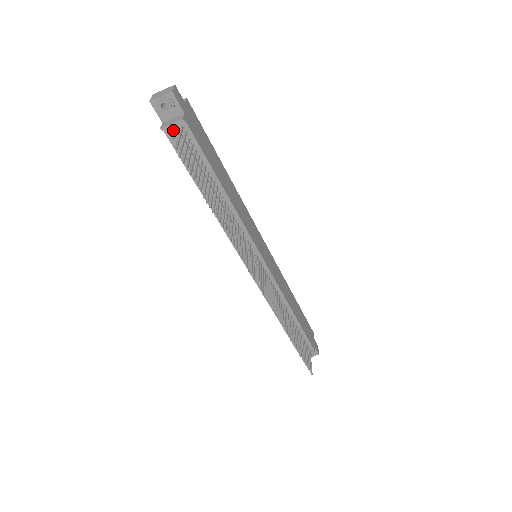
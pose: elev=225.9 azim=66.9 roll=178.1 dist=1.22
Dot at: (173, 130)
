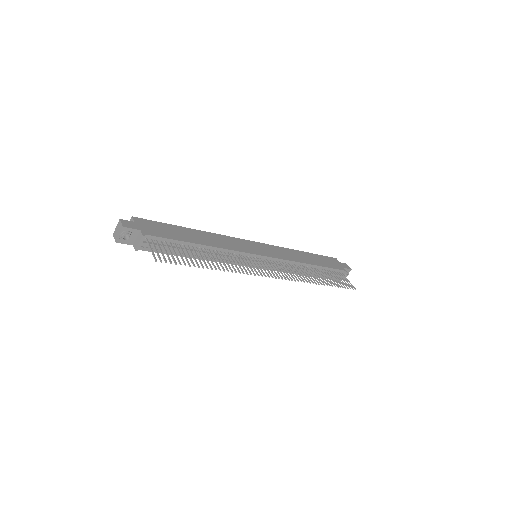
Dot at: (143, 245)
